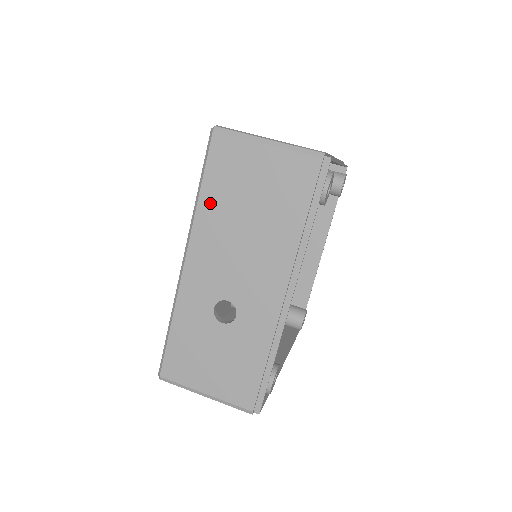
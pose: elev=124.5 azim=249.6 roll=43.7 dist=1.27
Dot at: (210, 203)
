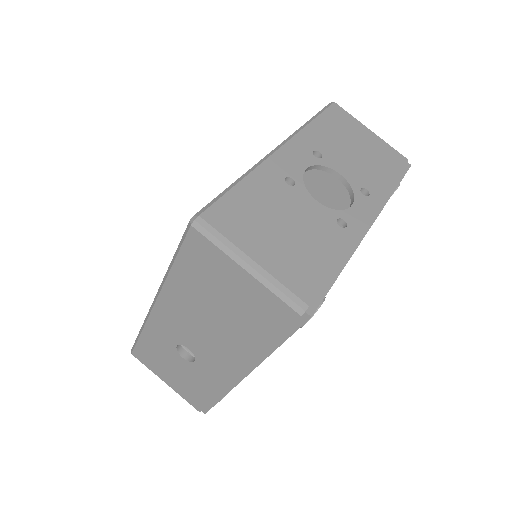
Dot at: (181, 280)
